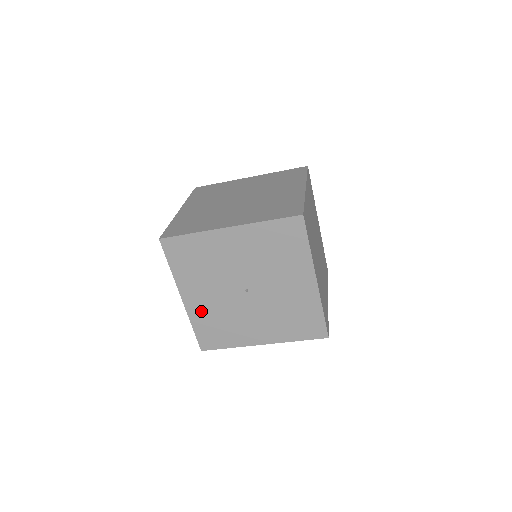
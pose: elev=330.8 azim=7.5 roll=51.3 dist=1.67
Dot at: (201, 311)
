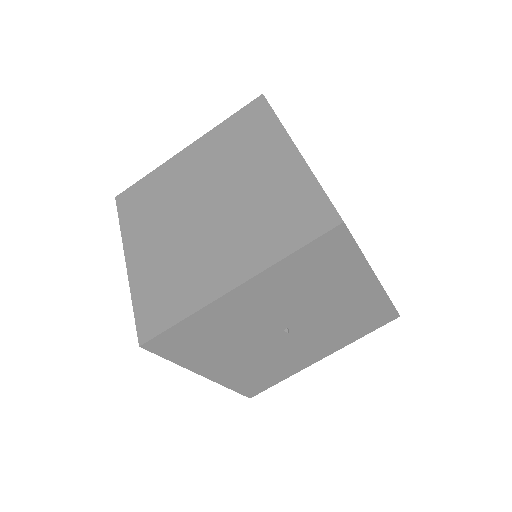
Dot at: (235, 373)
